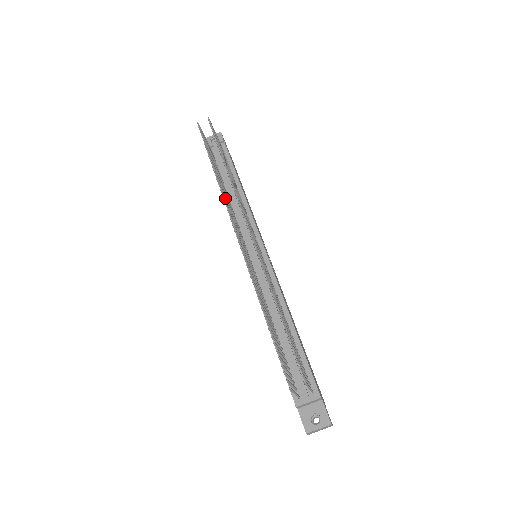
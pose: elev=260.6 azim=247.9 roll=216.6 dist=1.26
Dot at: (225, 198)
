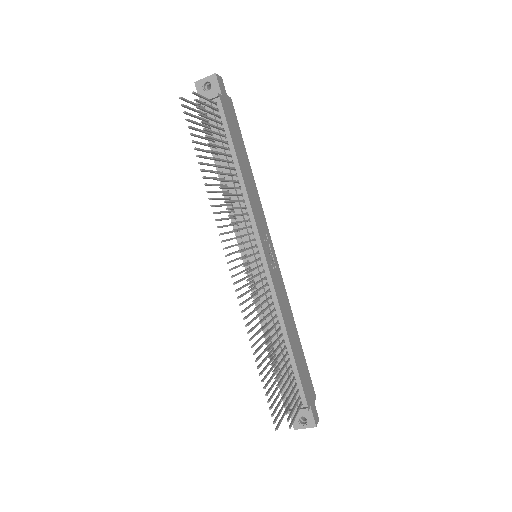
Dot at: (217, 213)
